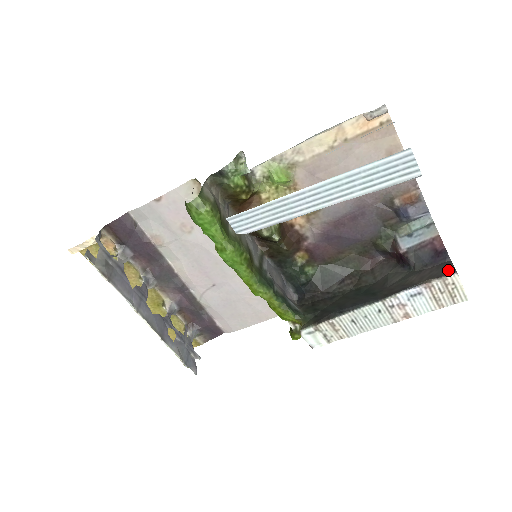
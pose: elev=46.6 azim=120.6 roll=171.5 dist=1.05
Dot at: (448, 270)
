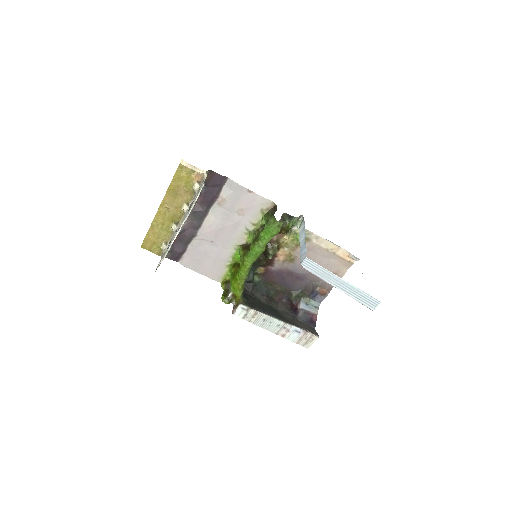
Dot at: (316, 333)
